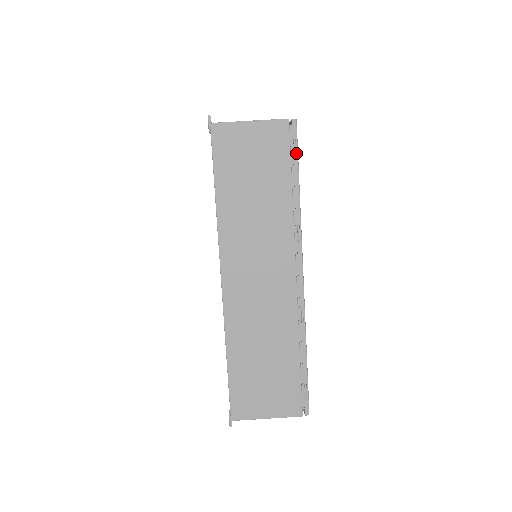
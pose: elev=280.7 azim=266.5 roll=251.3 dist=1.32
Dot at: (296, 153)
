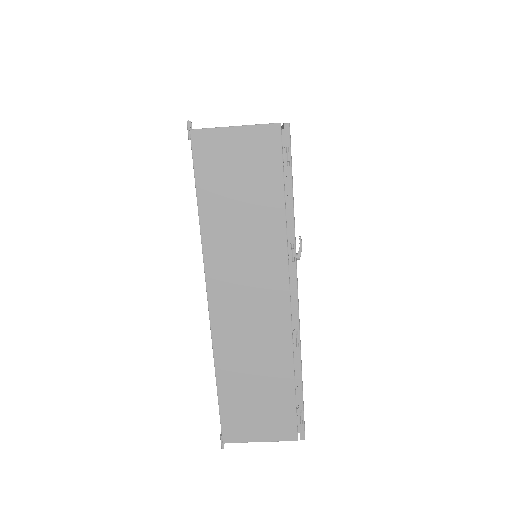
Dot at: (289, 163)
